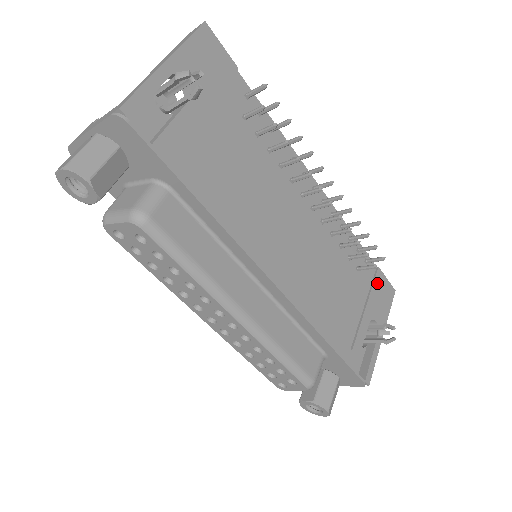
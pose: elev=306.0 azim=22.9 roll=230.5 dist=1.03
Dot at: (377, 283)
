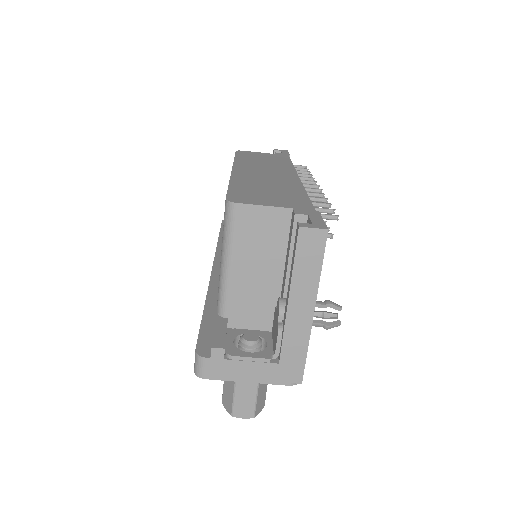
Dot at: occluded
